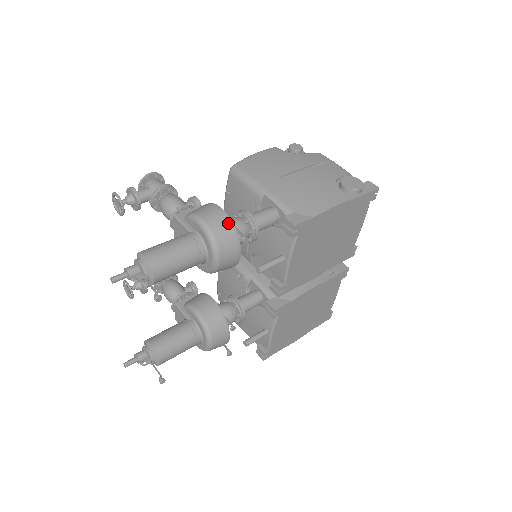
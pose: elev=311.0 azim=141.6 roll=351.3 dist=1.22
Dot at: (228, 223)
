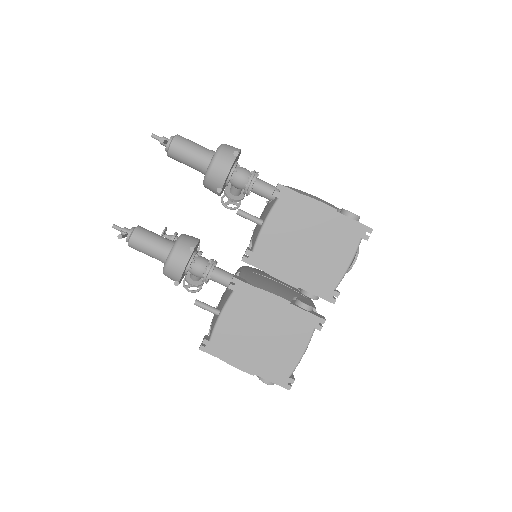
Dot at: (236, 150)
